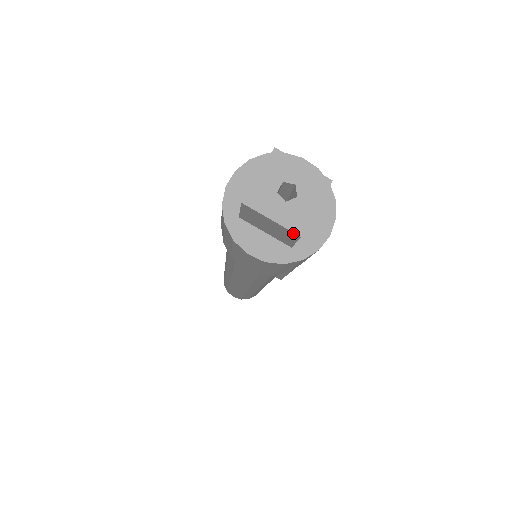
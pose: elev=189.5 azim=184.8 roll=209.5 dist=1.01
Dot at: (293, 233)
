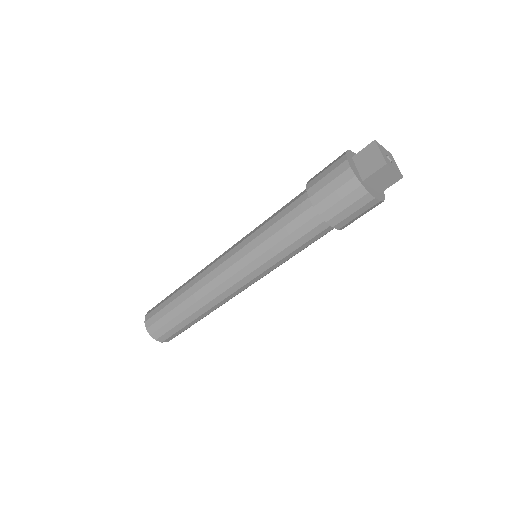
Dot at: (400, 176)
